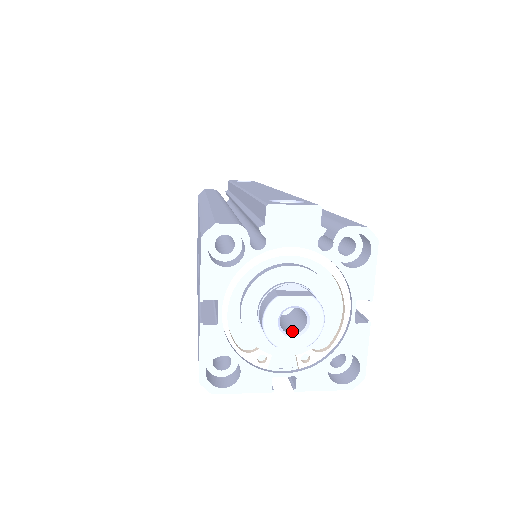
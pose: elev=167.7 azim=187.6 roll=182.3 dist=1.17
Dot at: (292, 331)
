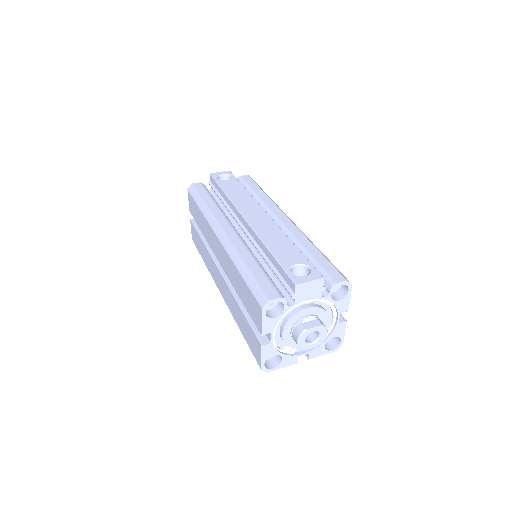
Dot at: (310, 340)
